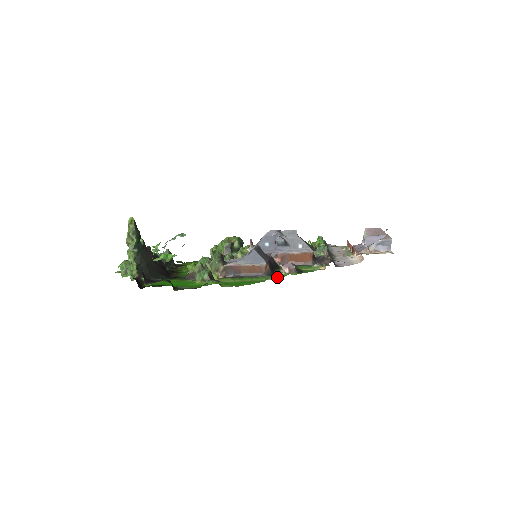
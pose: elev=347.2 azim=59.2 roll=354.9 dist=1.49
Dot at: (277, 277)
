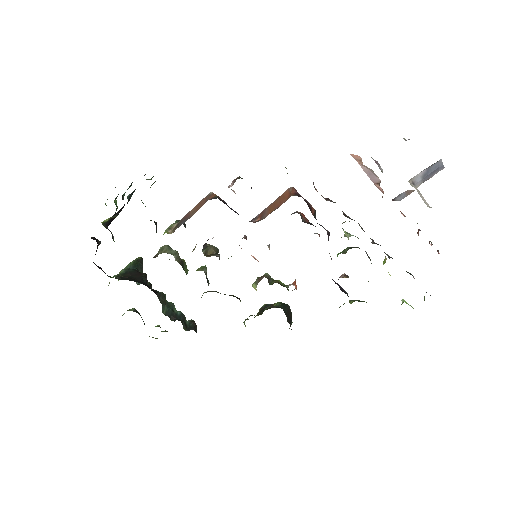
Dot at: occluded
